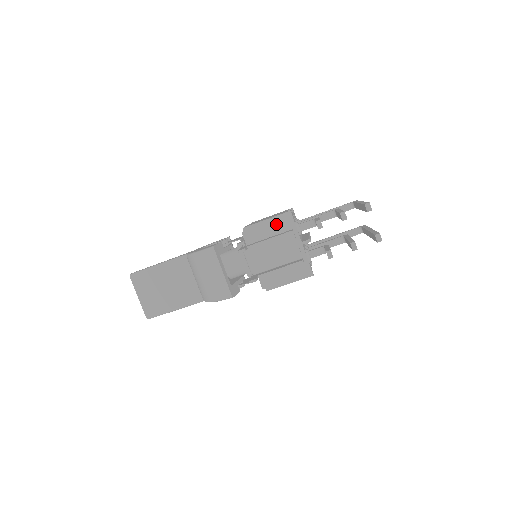
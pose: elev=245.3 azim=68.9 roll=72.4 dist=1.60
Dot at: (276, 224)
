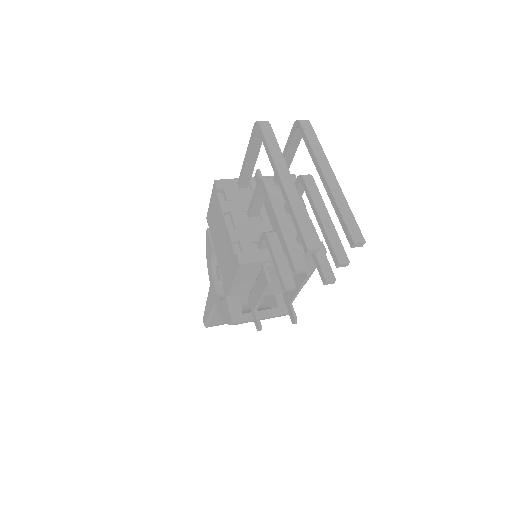
Dot at: (245, 275)
